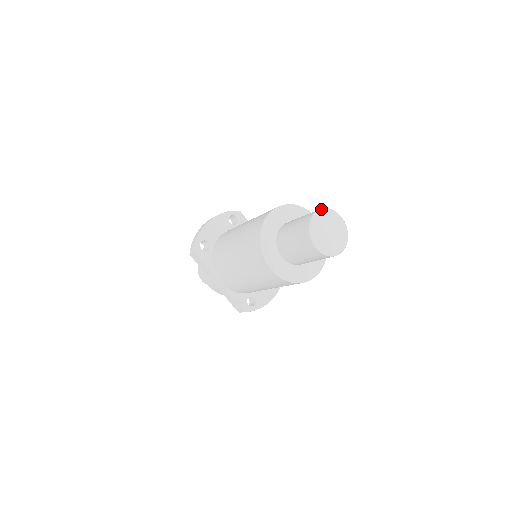
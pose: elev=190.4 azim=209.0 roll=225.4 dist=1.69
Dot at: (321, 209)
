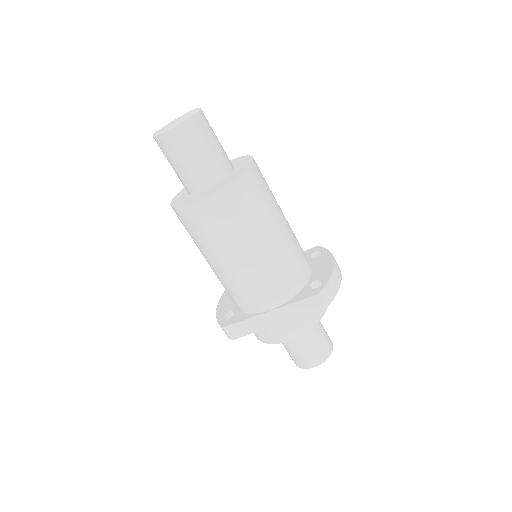
Dot at: occluded
